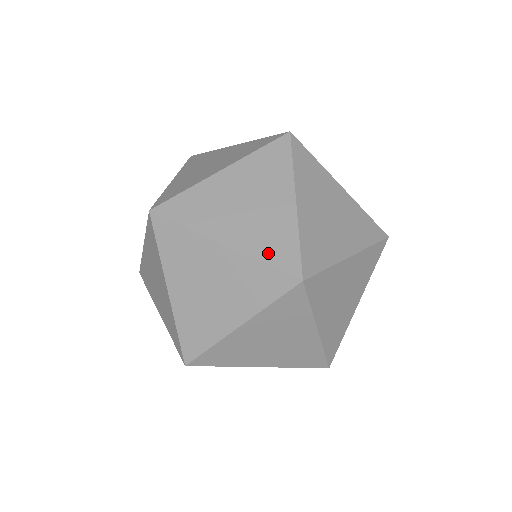
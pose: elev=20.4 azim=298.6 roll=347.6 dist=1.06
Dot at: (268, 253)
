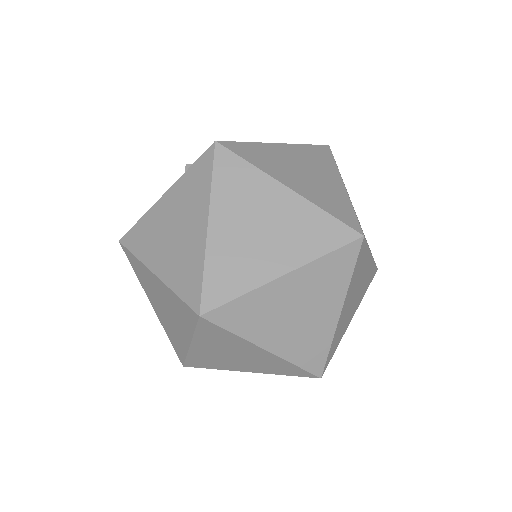
Dot at: (330, 208)
